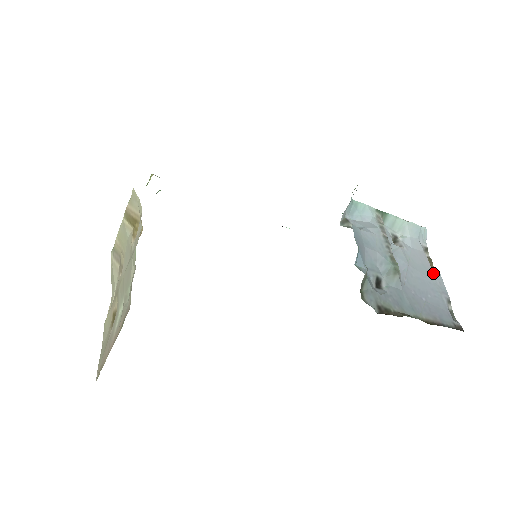
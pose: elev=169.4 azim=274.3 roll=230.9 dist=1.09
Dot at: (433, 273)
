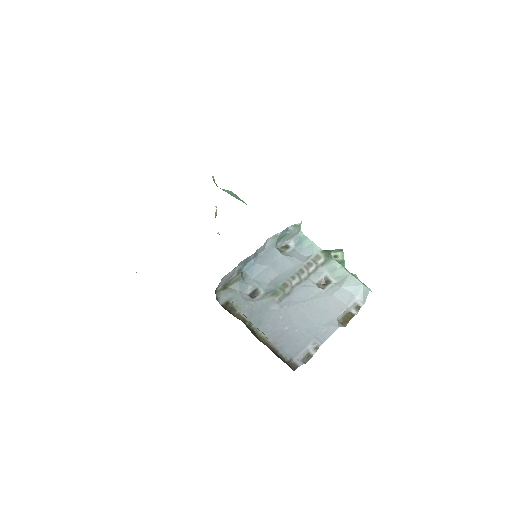
Dot at: (330, 322)
